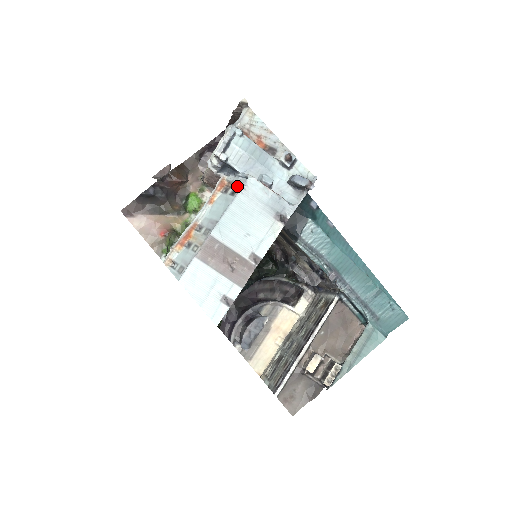
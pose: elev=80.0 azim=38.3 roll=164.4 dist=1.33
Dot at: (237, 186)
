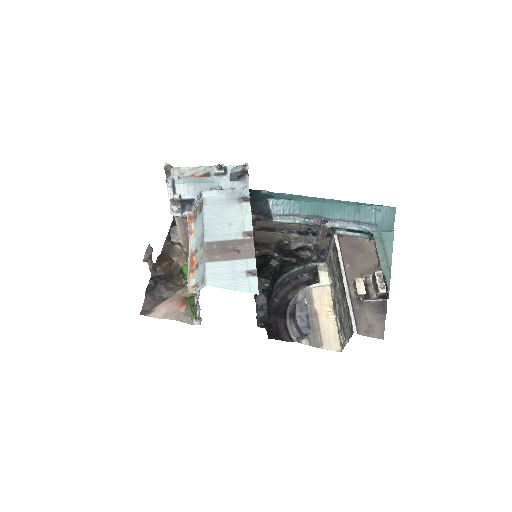
Dot at: (200, 206)
